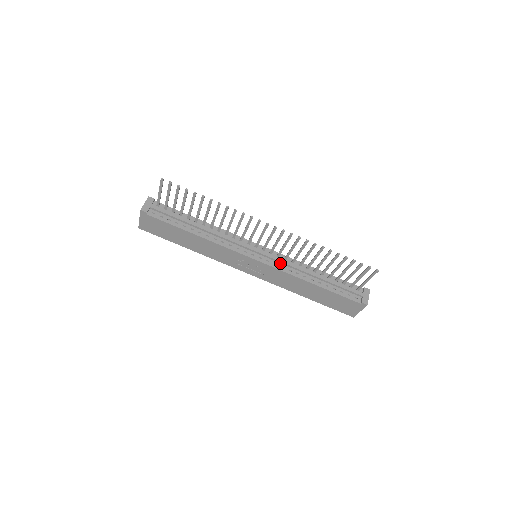
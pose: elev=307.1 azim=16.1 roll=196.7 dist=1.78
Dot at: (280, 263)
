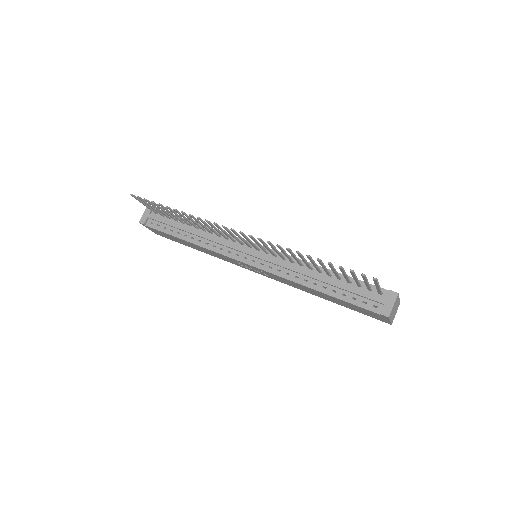
Dot at: (276, 265)
